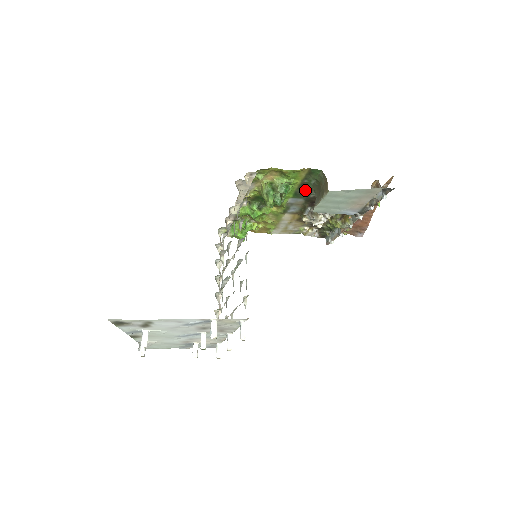
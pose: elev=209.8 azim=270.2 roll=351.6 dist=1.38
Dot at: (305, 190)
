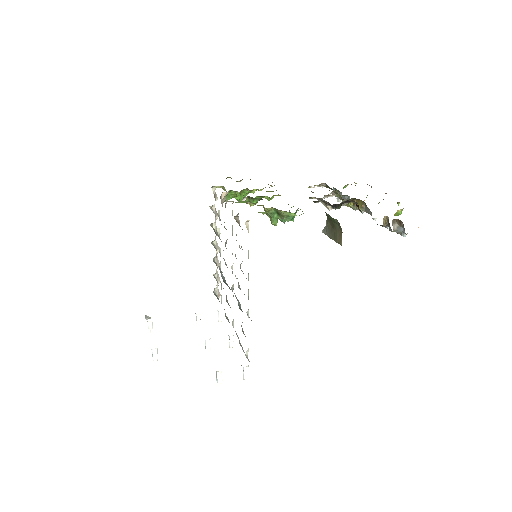
Dot at: occluded
